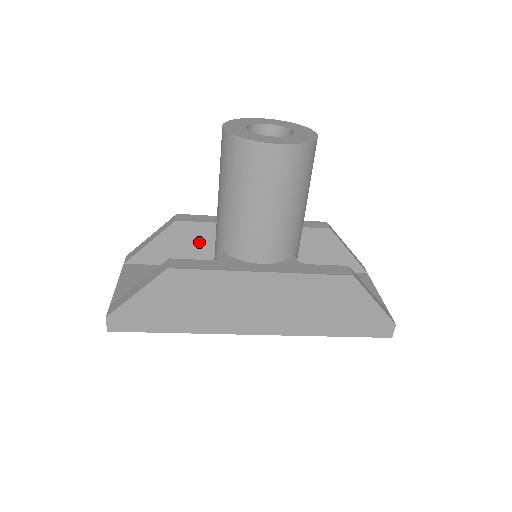
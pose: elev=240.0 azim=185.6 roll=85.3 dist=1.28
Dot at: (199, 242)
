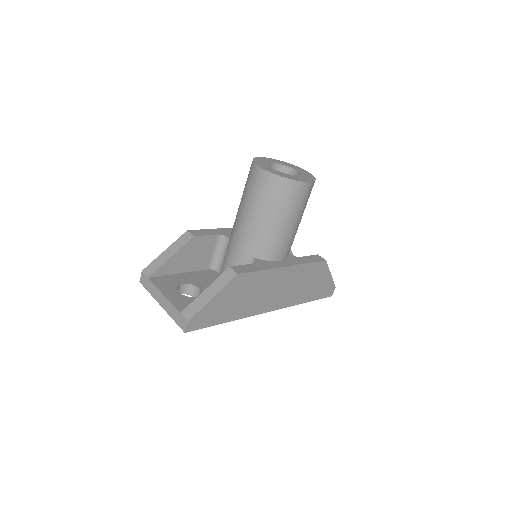
Dot at: (205, 251)
